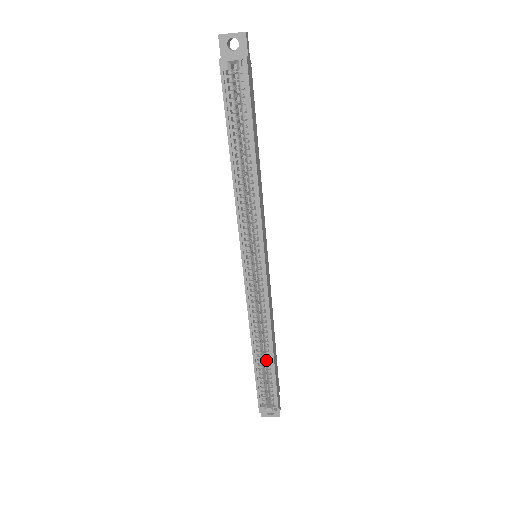
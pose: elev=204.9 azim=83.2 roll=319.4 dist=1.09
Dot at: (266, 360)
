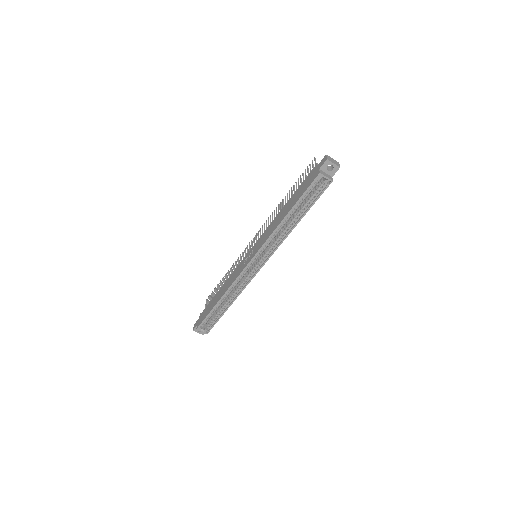
Dot at: (222, 307)
